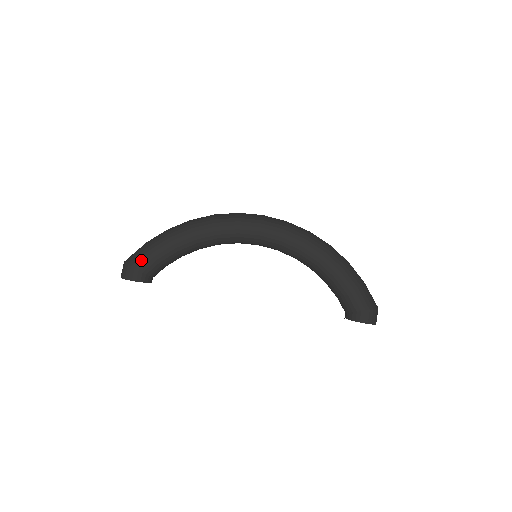
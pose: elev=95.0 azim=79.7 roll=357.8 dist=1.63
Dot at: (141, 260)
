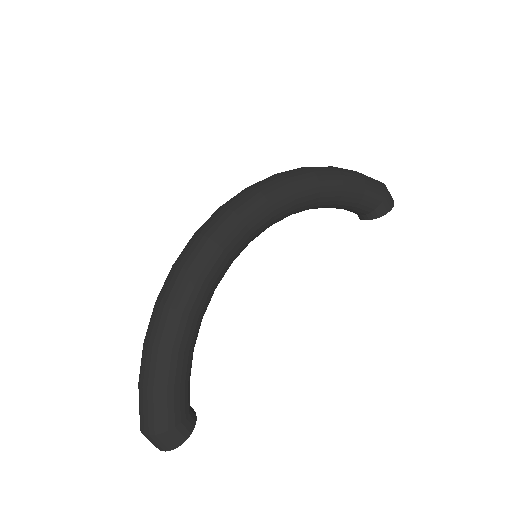
Dot at: (171, 411)
